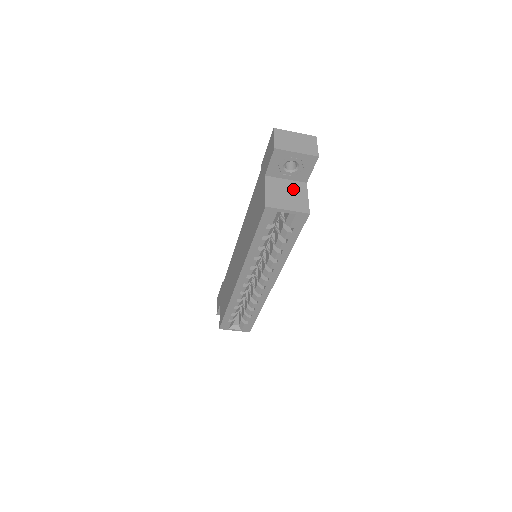
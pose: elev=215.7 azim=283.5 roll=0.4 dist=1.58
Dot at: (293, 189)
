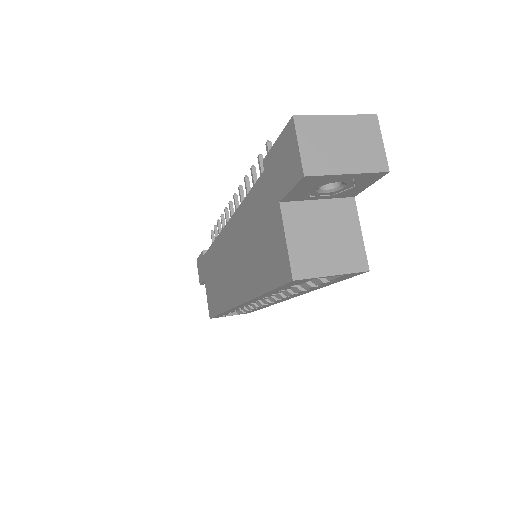
Dot at: (333, 221)
